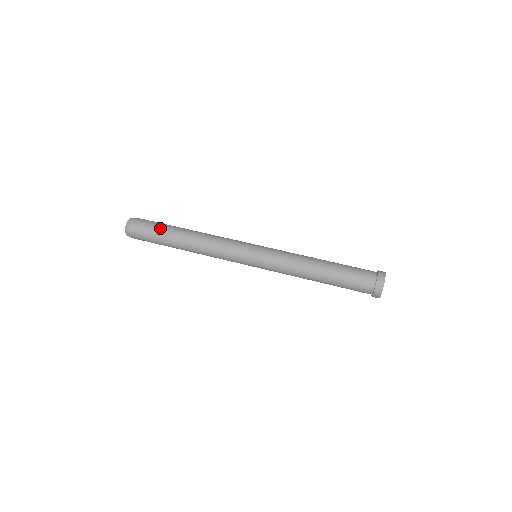
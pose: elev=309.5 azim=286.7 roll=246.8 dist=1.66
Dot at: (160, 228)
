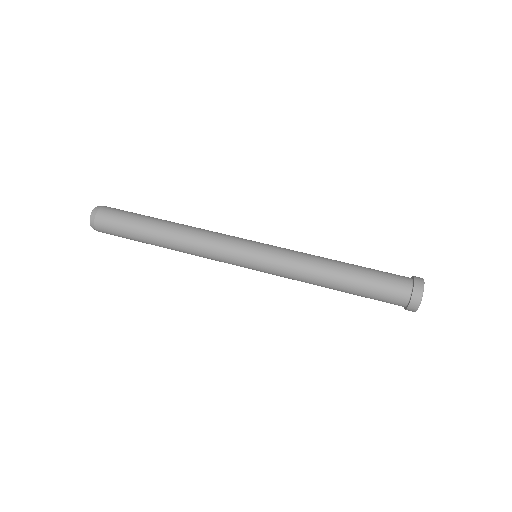
Dot at: (139, 214)
